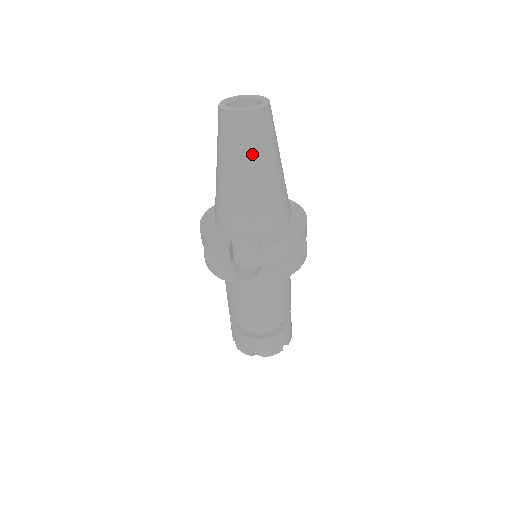
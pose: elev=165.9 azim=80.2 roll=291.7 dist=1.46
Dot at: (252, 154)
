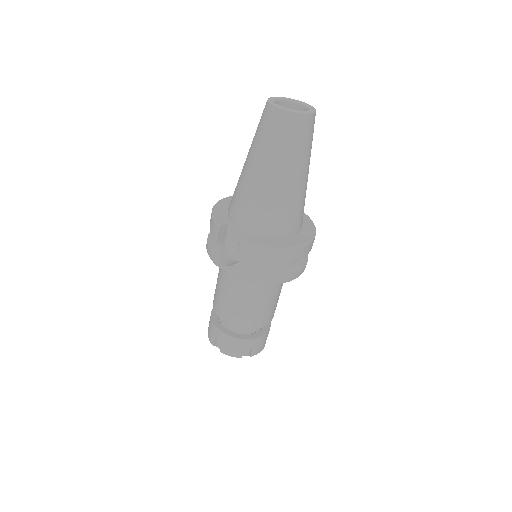
Dot at: (272, 151)
